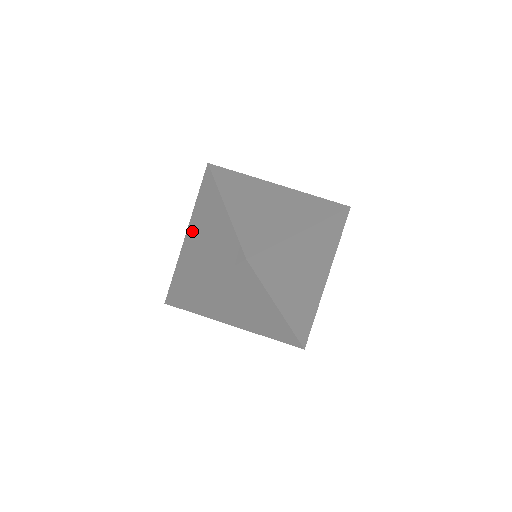
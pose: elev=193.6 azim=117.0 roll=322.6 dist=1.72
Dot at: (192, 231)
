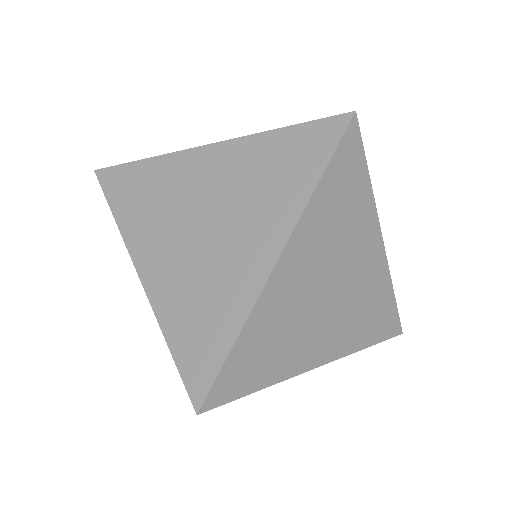
Dot at: (155, 251)
